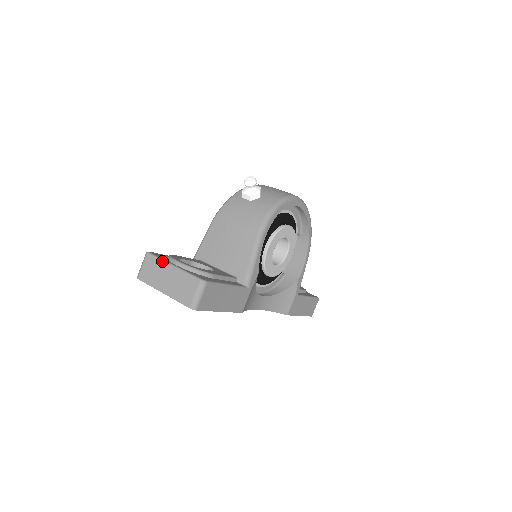
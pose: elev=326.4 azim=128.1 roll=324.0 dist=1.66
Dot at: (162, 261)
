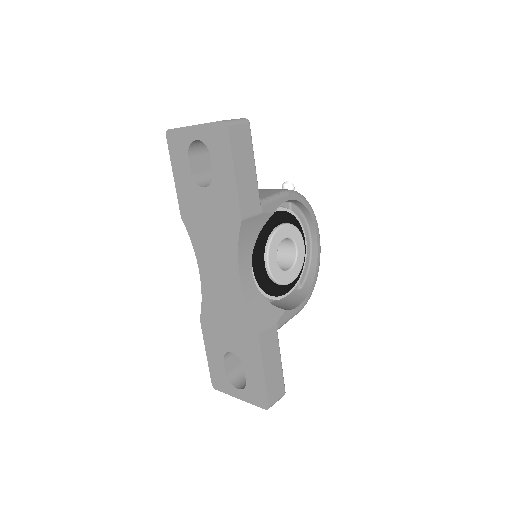
Dot at: occluded
